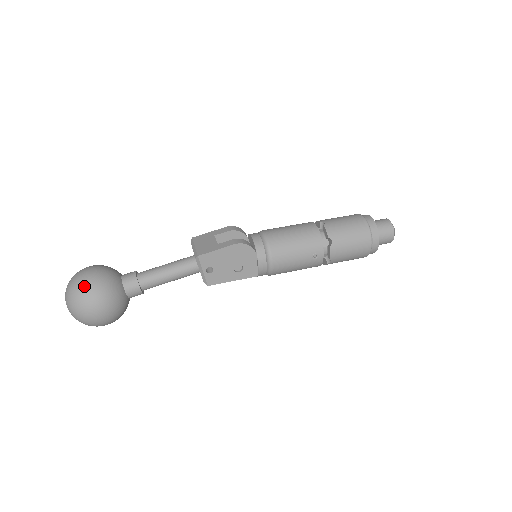
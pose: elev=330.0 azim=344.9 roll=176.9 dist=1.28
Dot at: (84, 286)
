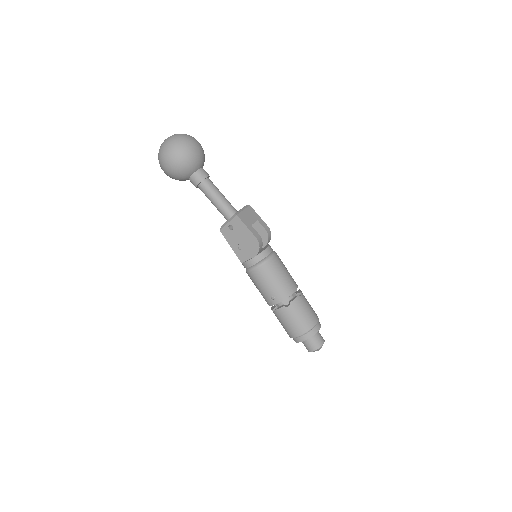
Dot at: (183, 146)
